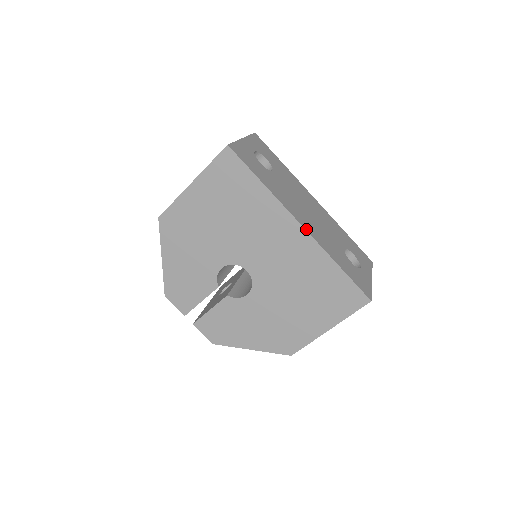
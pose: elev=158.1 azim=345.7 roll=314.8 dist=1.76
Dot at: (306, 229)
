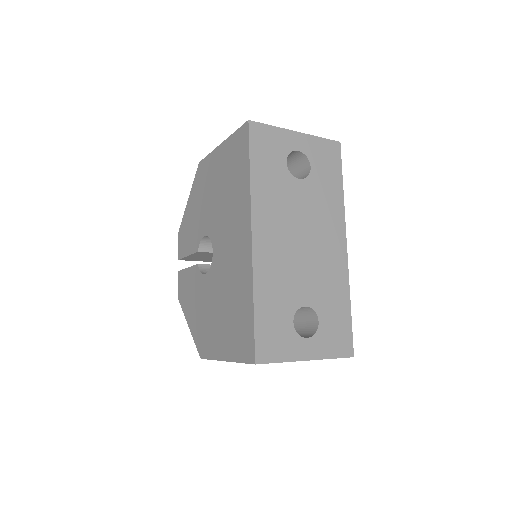
Dot at: (254, 244)
